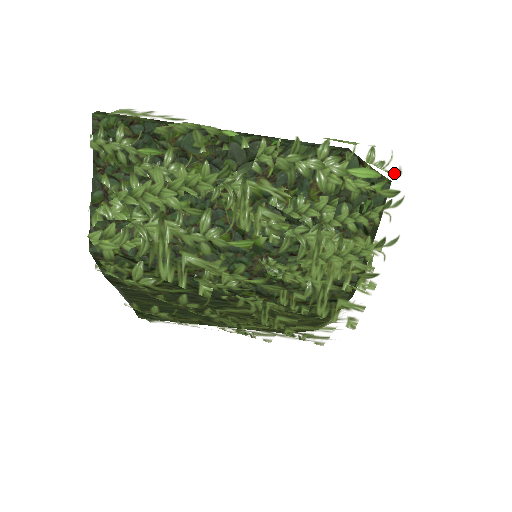
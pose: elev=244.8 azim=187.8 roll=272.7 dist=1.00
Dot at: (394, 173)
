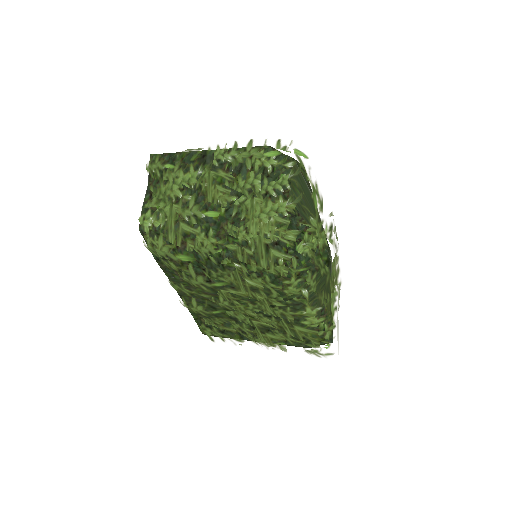
Dot at: (293, 152)
